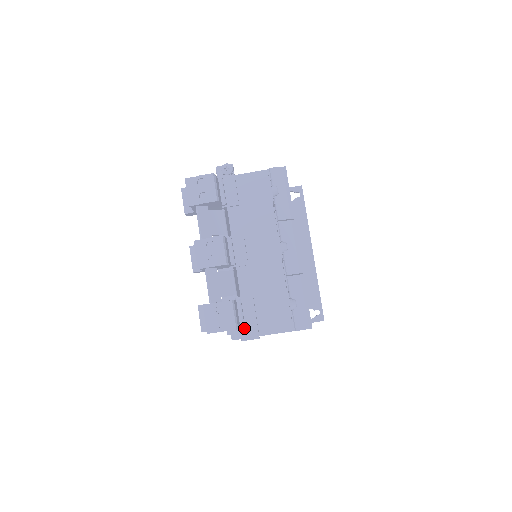
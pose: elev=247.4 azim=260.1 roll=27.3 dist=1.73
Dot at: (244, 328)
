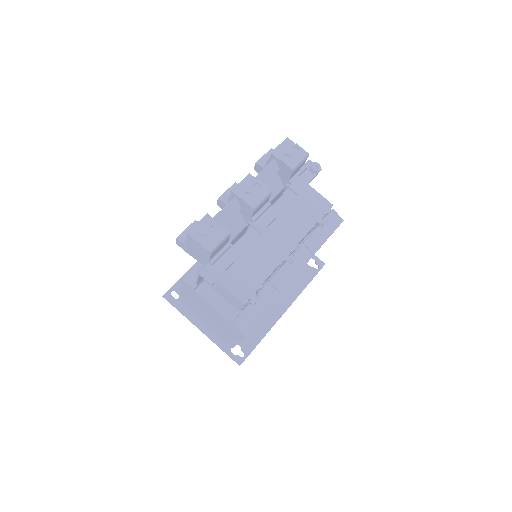
Dot at: (210, 266)
